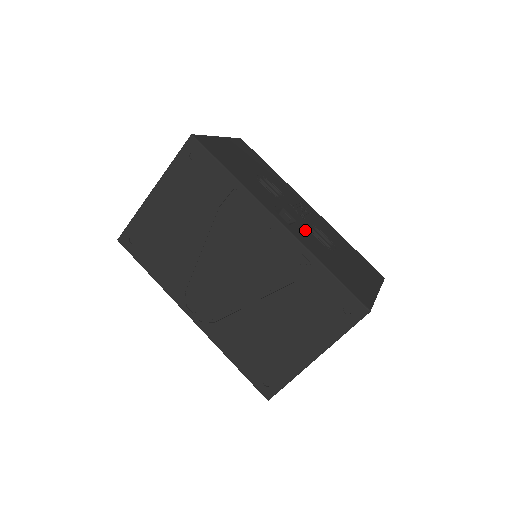
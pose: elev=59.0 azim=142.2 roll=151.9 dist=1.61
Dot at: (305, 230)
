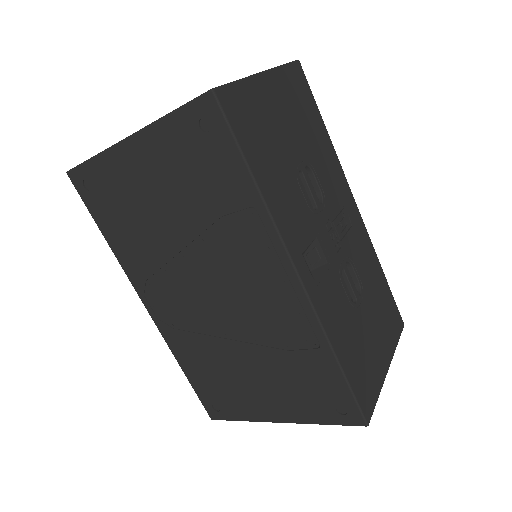
Dot at: (333, 280)
